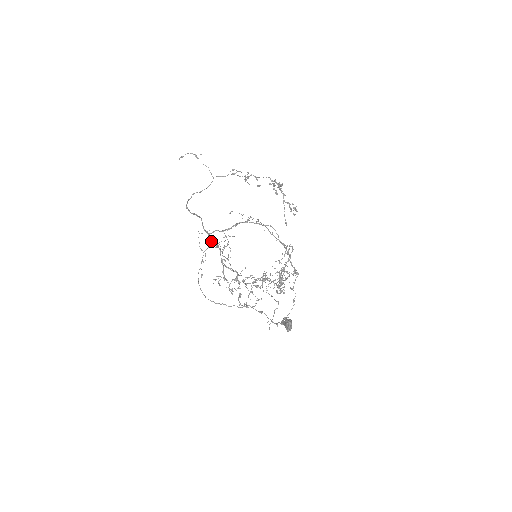
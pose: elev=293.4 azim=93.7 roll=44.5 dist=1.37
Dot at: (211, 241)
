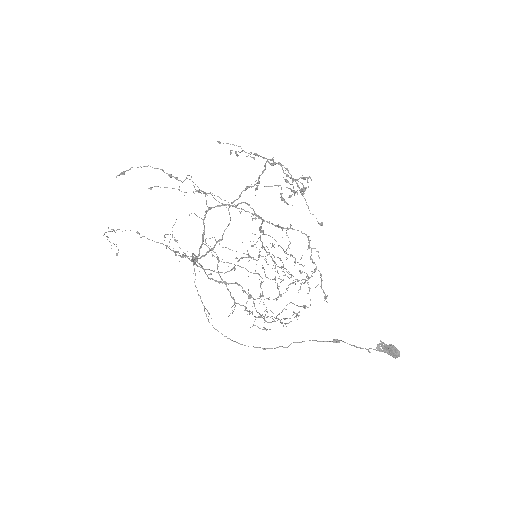
Dot at: occluded
